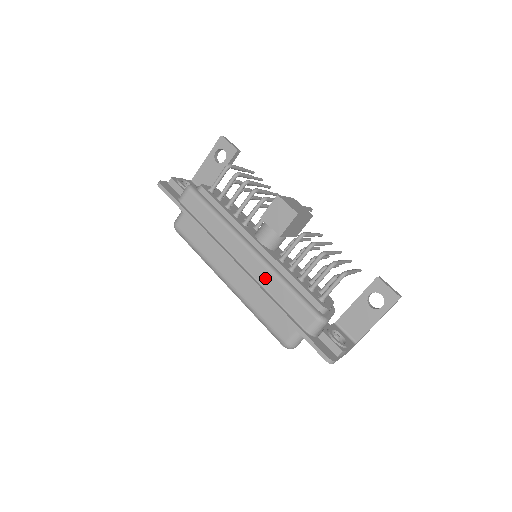
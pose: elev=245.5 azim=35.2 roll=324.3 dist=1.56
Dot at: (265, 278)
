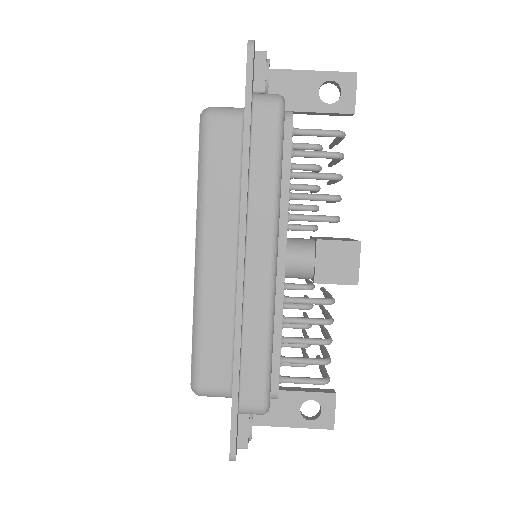
Dot at: (256, 312)
